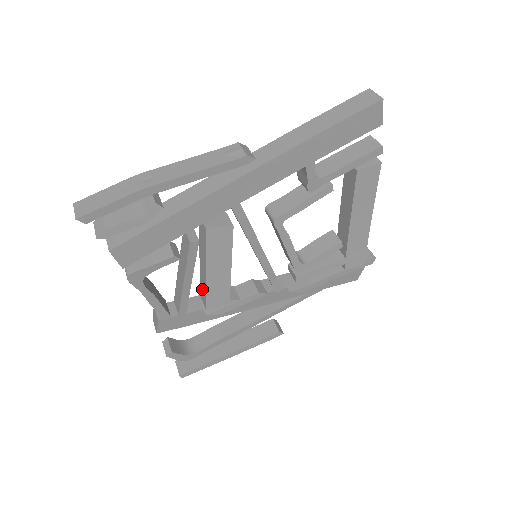
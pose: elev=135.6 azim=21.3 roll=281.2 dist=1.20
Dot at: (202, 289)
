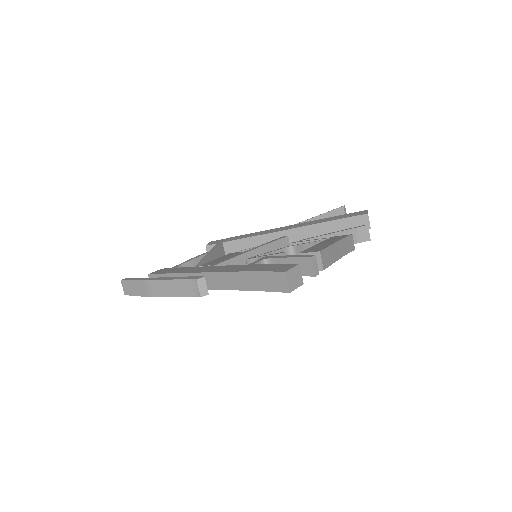
Dot at: occluded
